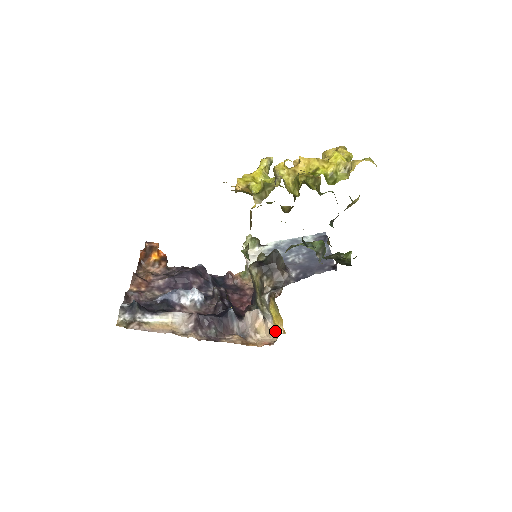
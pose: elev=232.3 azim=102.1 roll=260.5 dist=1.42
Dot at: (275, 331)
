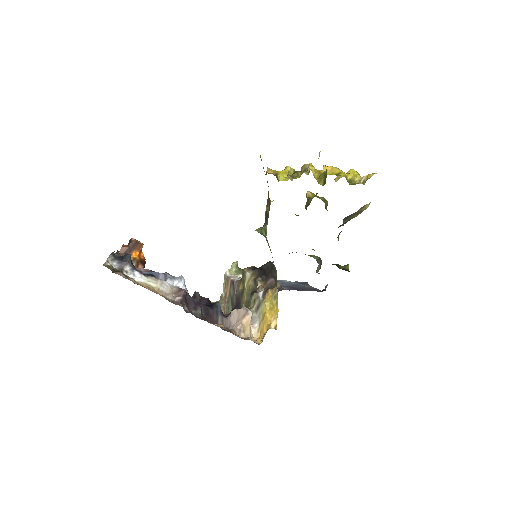
Dot at: (257, 339)
